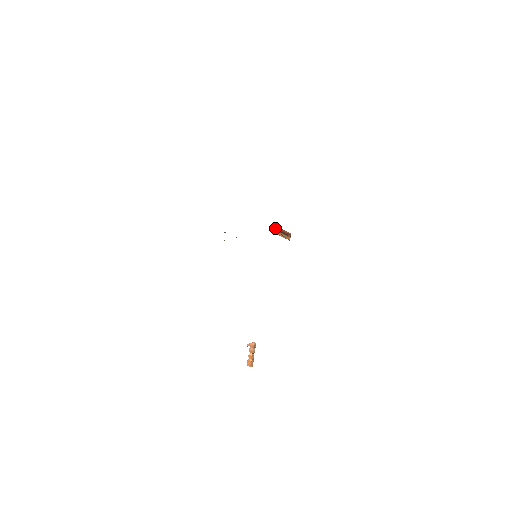
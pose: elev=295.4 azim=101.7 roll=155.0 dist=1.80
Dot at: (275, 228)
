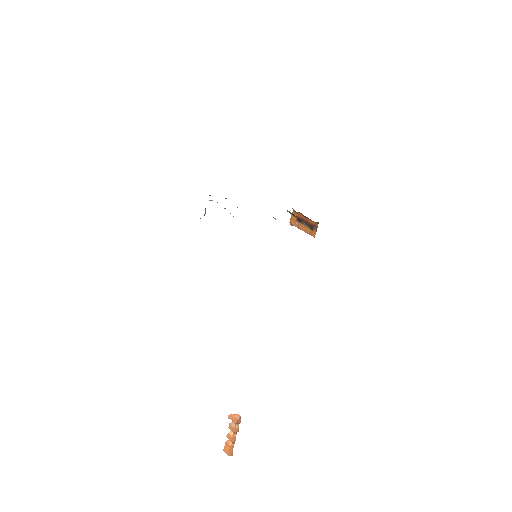
Dot at: occluded
